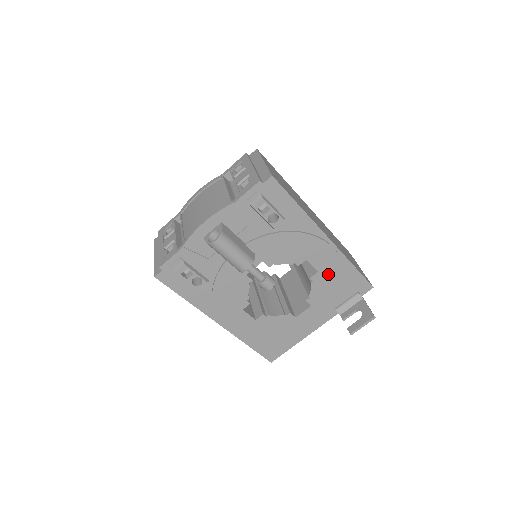
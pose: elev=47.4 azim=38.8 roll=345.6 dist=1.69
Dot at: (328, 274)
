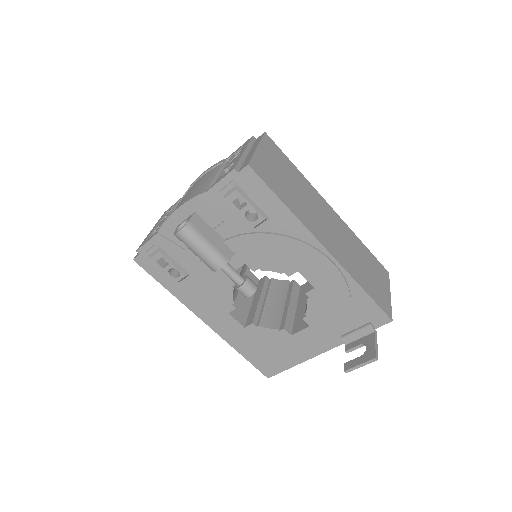
Dot at: (328, 293)
